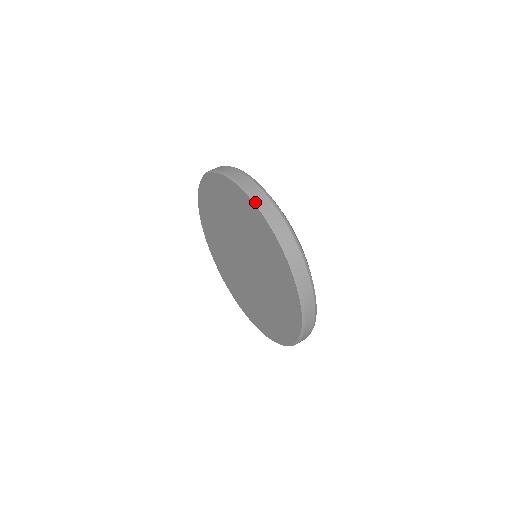
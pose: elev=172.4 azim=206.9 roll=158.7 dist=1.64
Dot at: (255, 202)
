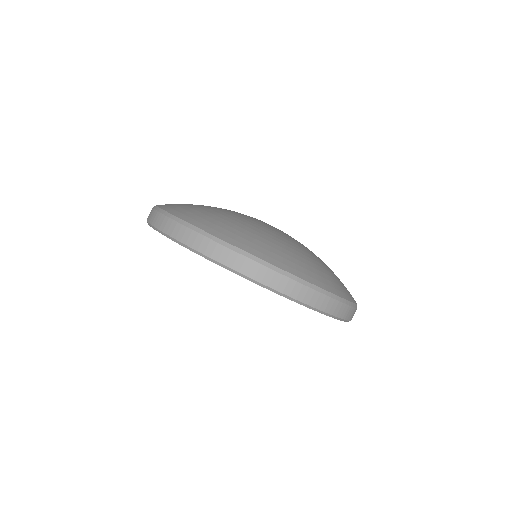
Dot at: (250, 280)
